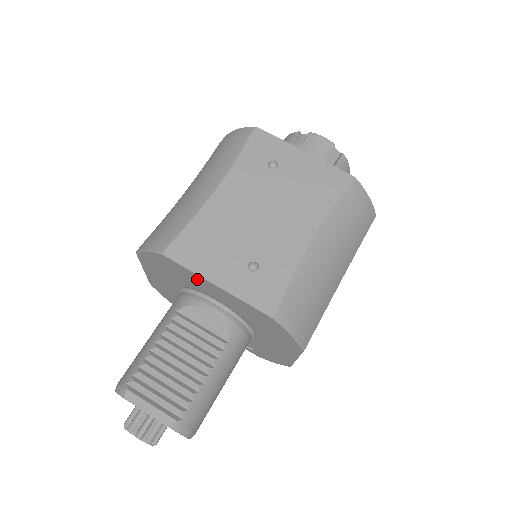
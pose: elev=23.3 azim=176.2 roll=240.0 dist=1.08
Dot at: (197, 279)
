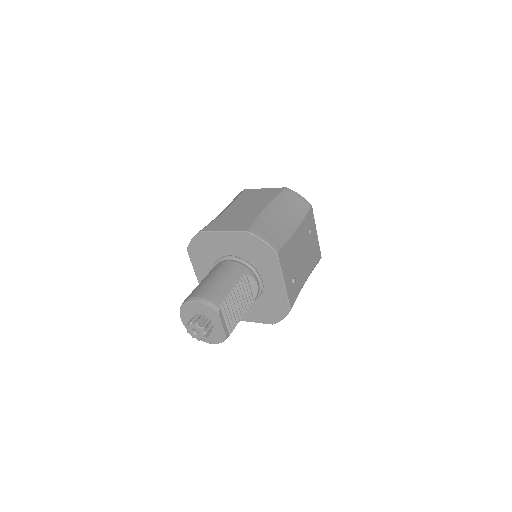
Dot at: (274, 272)
